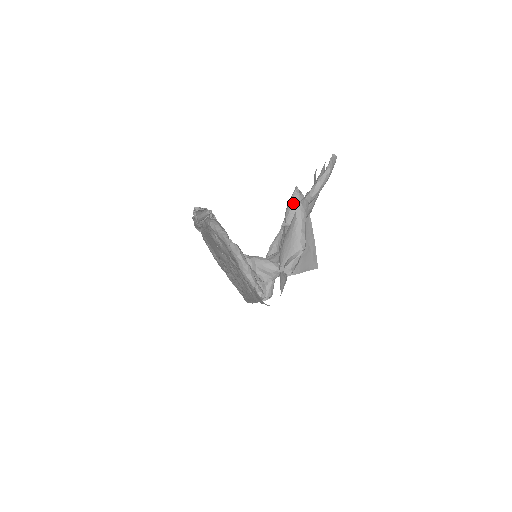
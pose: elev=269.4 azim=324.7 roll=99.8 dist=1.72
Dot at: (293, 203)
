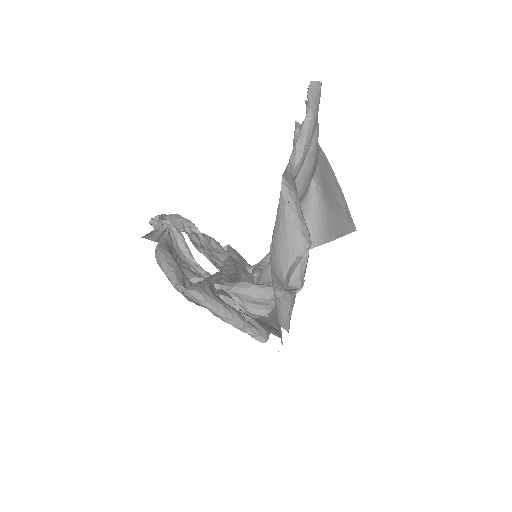
Dot at: occluded
